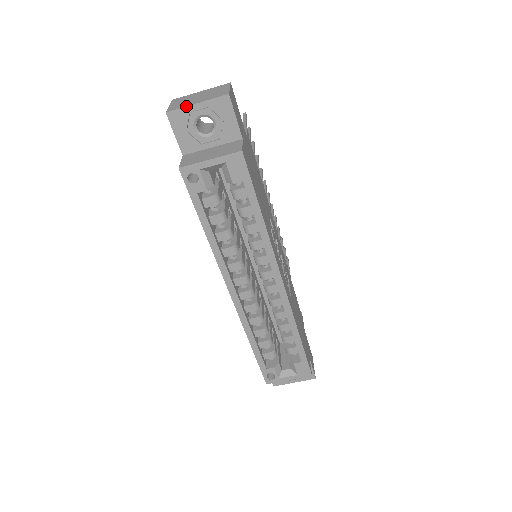
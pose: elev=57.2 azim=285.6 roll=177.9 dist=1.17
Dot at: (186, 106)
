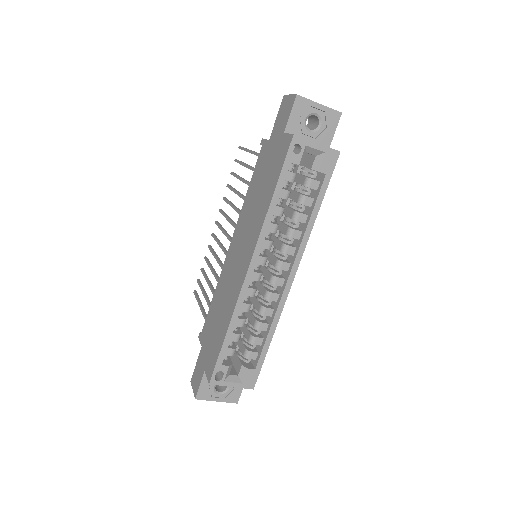
Dot at: occluded
